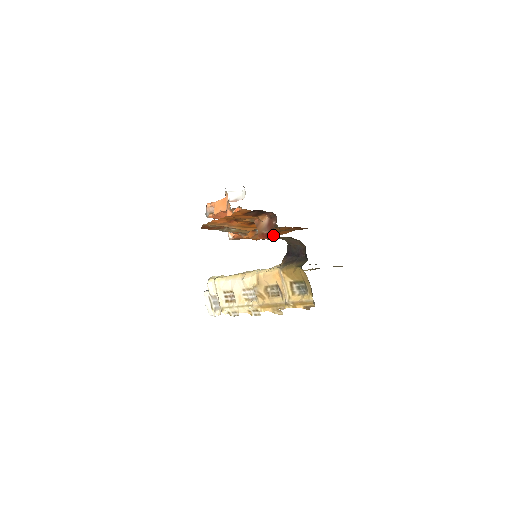
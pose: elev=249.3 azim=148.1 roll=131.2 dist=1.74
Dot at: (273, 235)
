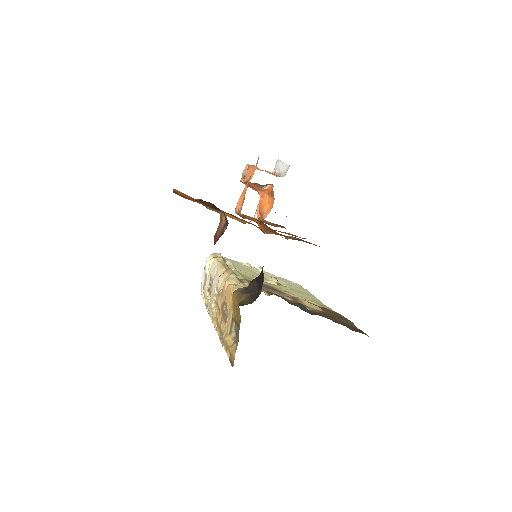
Dot at: occluded
